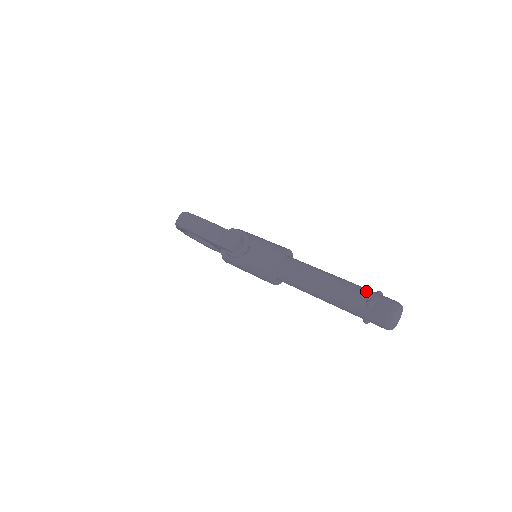
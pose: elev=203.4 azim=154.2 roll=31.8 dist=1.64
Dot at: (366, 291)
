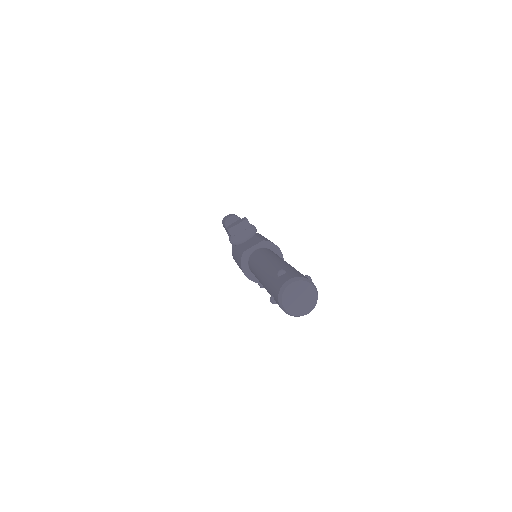
Dot at: (293, 268)
